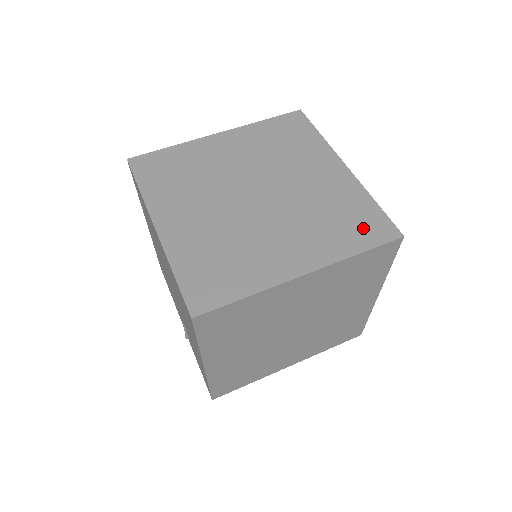
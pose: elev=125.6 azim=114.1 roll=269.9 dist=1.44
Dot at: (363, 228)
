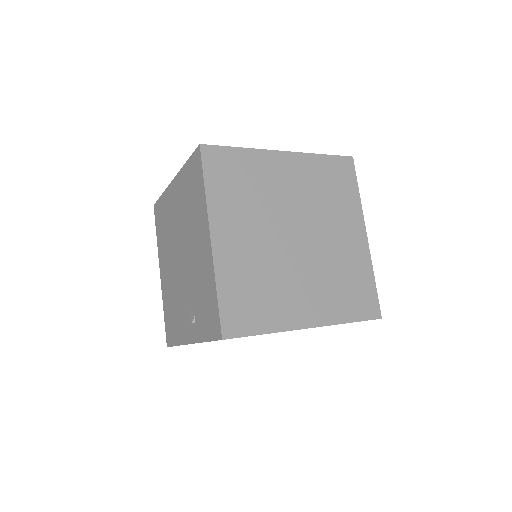
Dot at: occluded
